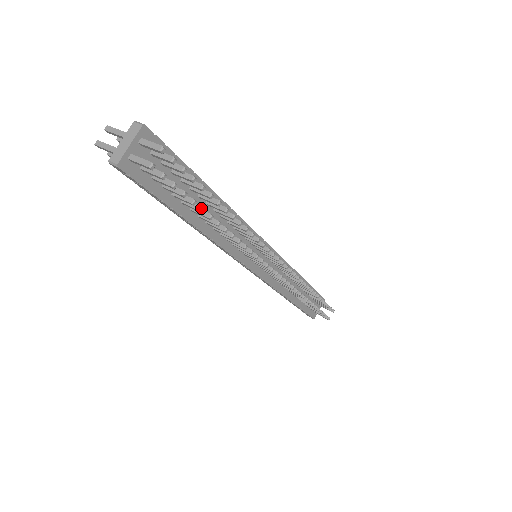
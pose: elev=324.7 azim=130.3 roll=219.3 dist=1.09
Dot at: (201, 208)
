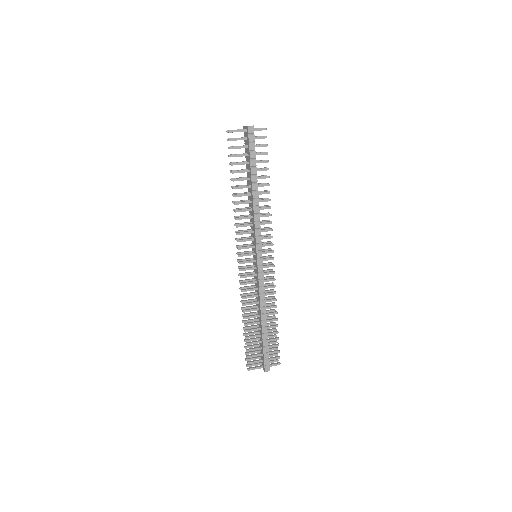
Dot at: (268, 168)
